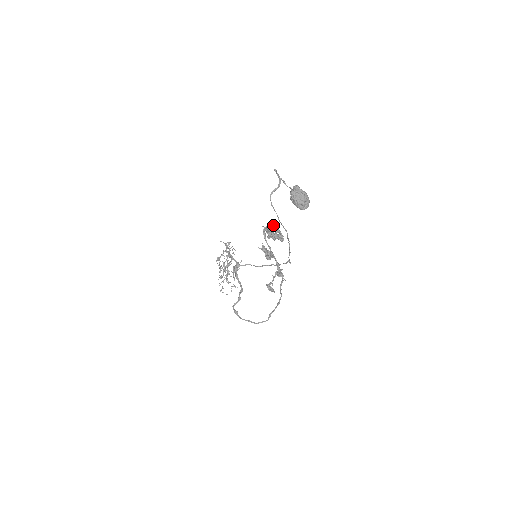
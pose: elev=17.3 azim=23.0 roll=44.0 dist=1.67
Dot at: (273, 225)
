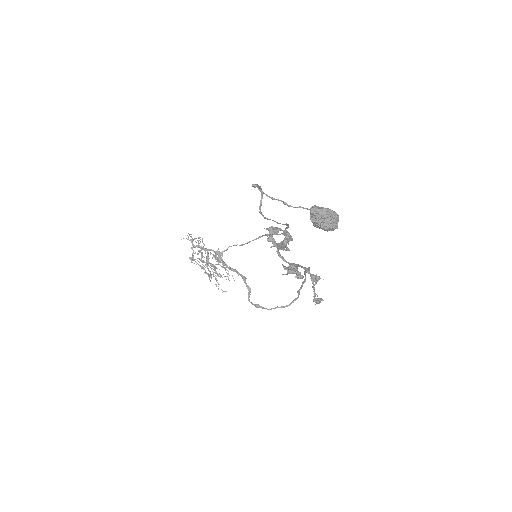
Dot at: (270, 229)
